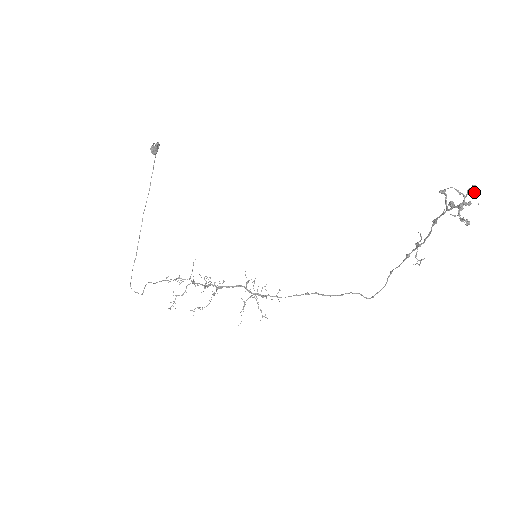
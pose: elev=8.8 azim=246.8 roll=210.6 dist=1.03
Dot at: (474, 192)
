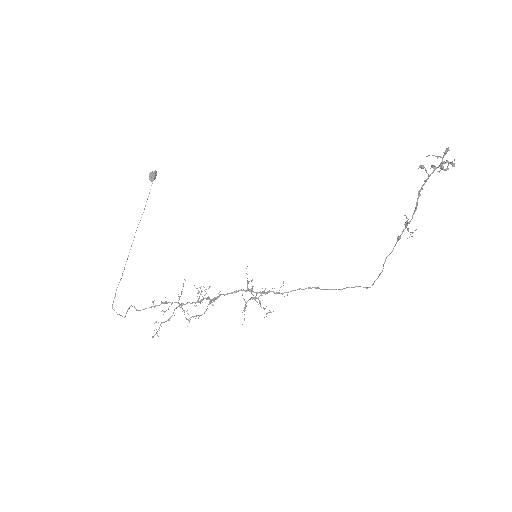
Dot at: occluded
